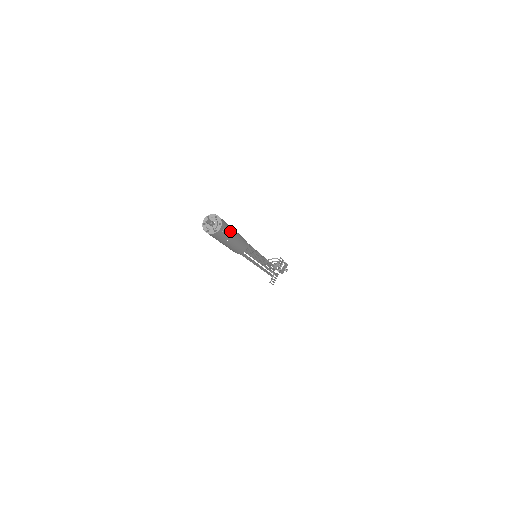
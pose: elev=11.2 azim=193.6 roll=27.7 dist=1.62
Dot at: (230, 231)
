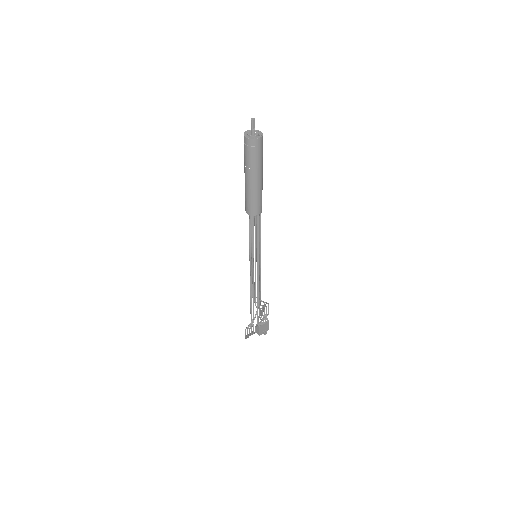
Dot at: (262, 161)
